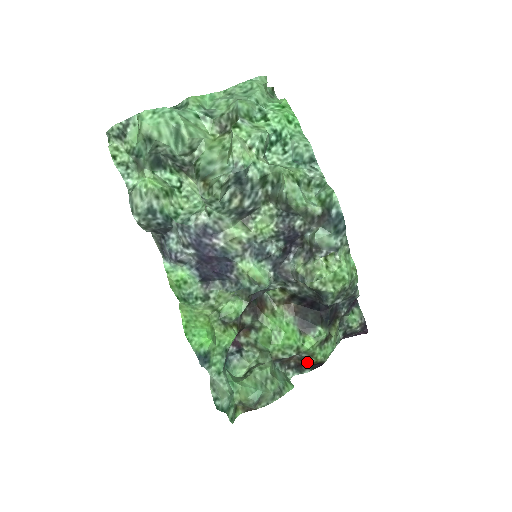
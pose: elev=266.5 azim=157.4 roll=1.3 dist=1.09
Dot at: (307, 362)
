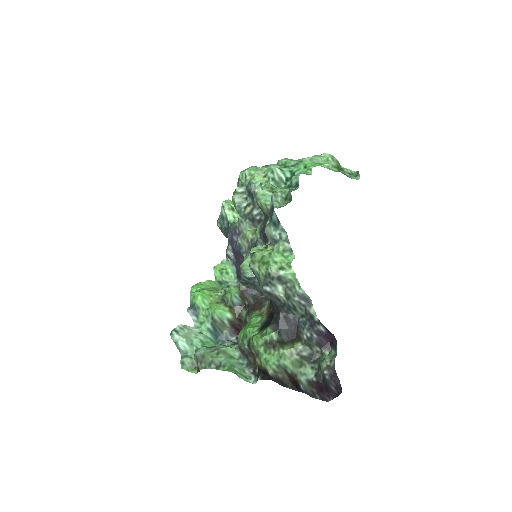
Dot at: (257, 364)
